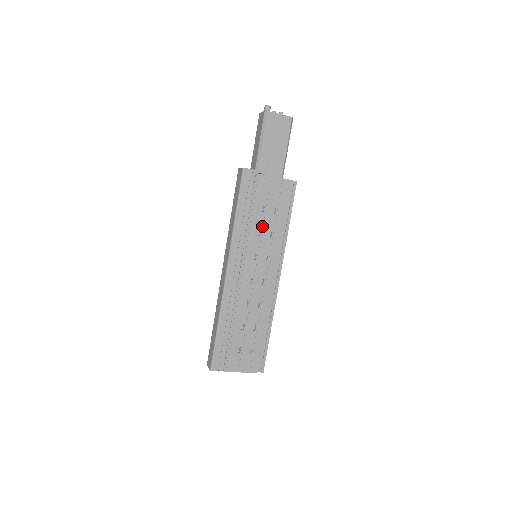
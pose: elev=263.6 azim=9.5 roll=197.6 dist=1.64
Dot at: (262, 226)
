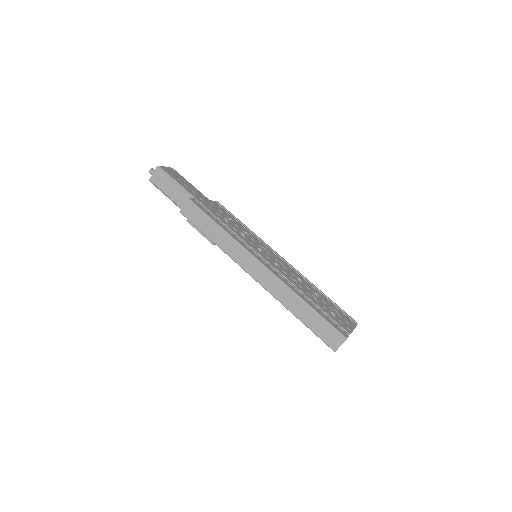
Dot at: (238, 230)
